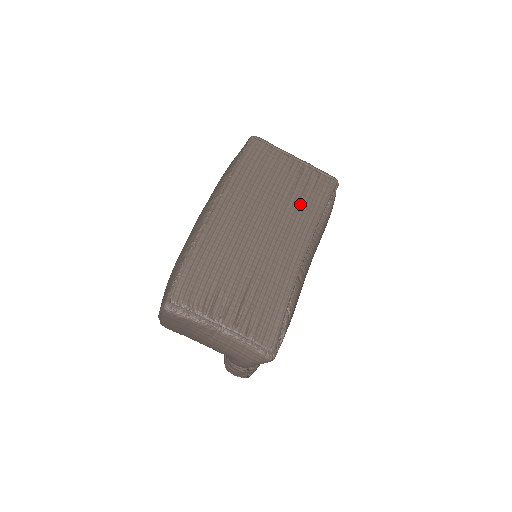
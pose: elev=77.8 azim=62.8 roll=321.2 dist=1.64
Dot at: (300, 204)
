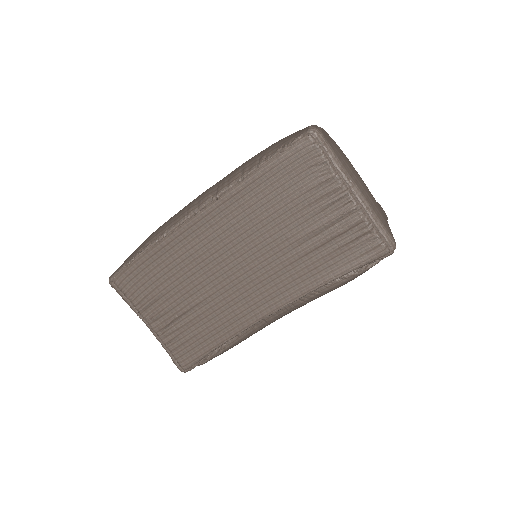
Dot at: (310, 256)
